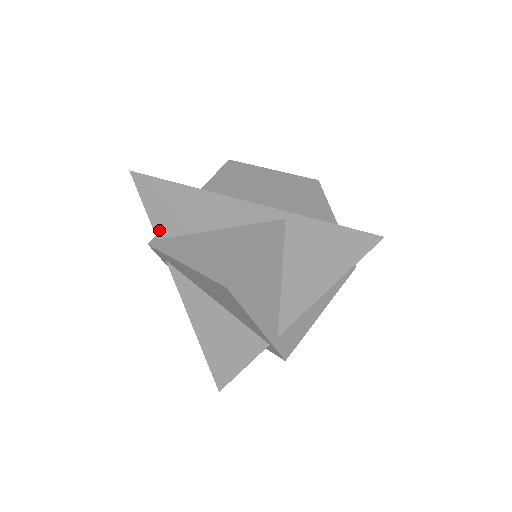
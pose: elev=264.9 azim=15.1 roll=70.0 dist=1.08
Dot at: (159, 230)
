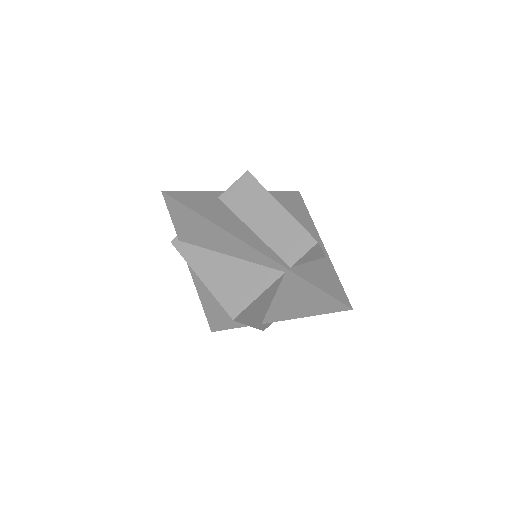
Dot at: (181, 236)
